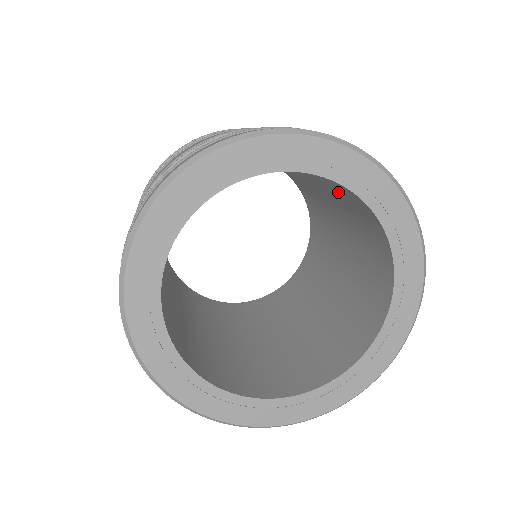
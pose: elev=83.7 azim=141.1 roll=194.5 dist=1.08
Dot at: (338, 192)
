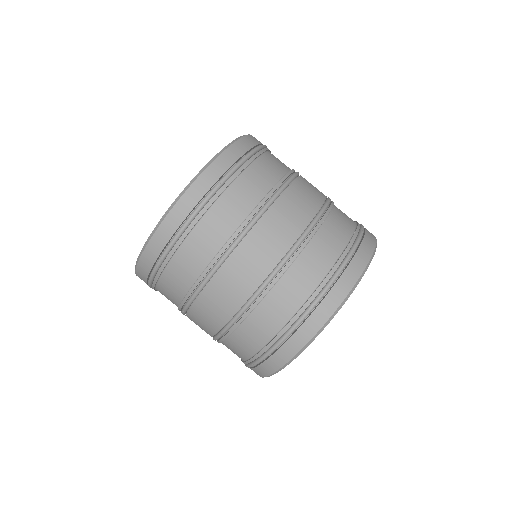
Dot at: occluded
